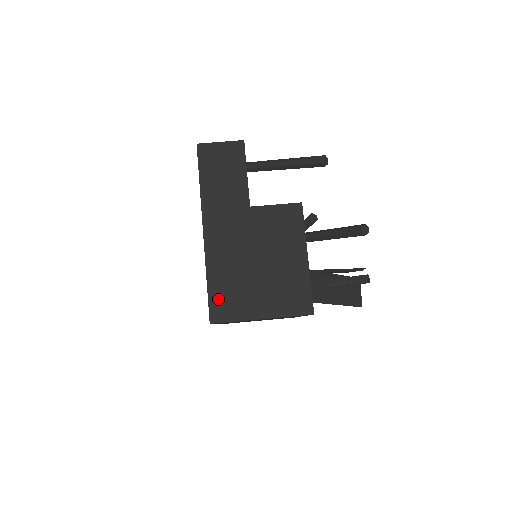
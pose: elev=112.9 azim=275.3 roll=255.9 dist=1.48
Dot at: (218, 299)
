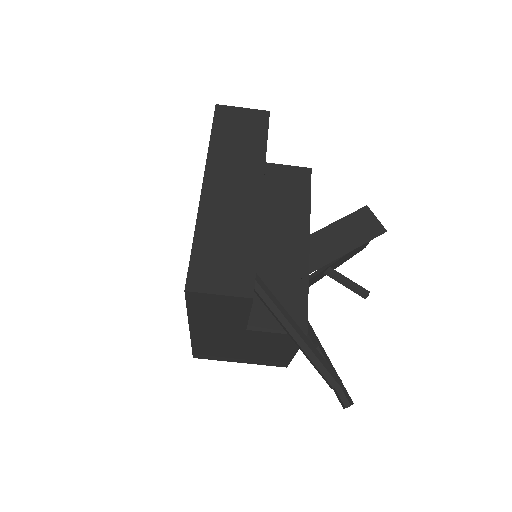
Dot at: (202, 353)
